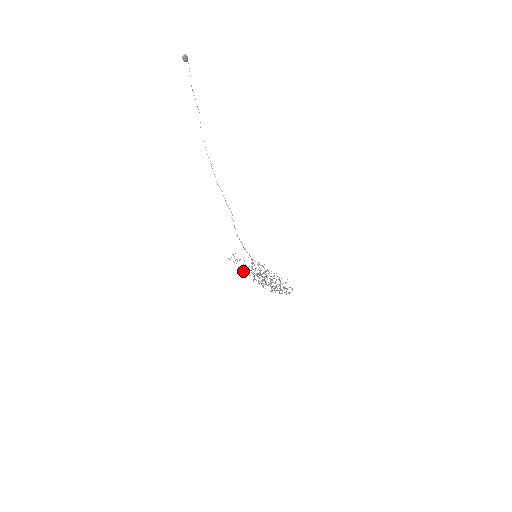
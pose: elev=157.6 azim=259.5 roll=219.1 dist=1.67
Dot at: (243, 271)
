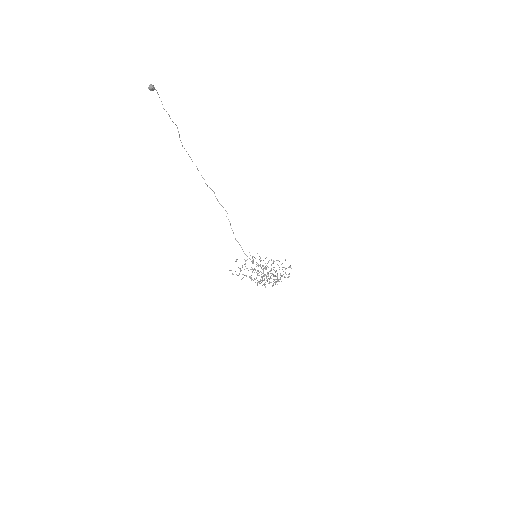
Dot at: occluded
